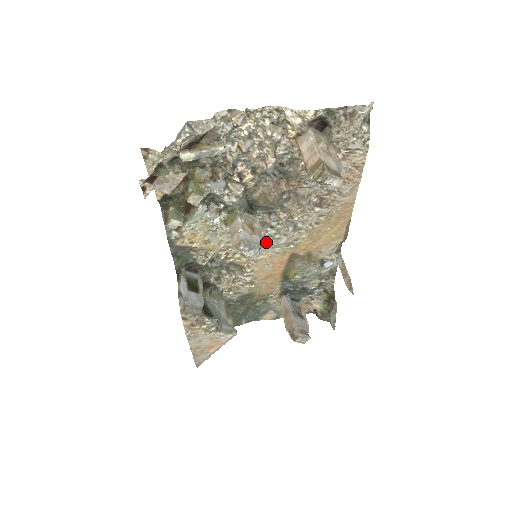
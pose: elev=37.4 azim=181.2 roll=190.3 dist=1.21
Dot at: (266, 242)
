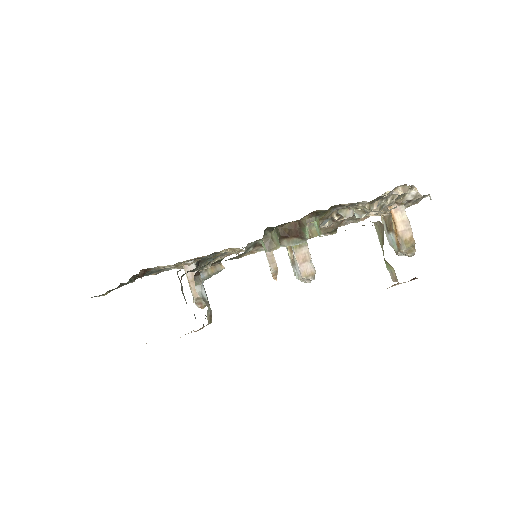
Dot at: occluded
